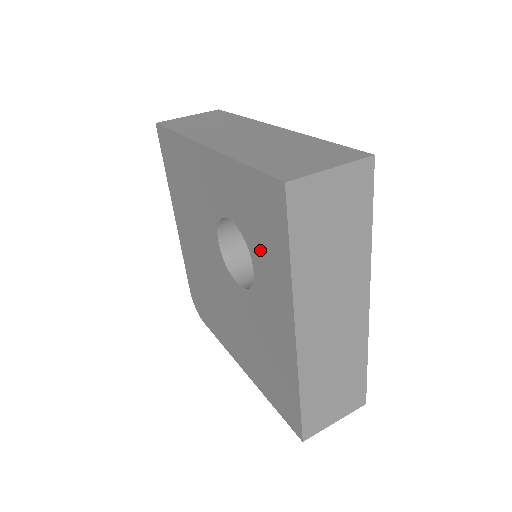
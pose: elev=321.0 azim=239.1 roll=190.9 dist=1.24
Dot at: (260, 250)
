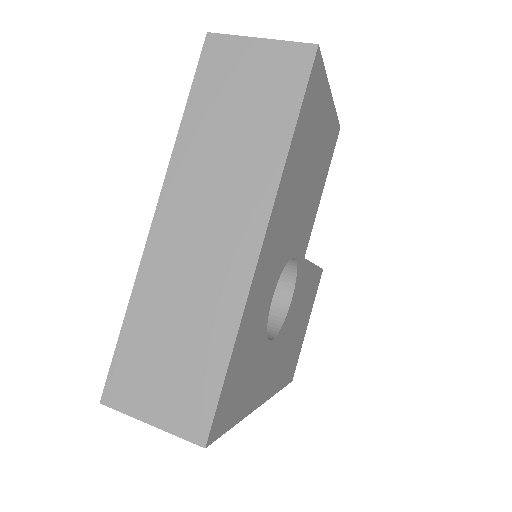
Dot at: occluded
